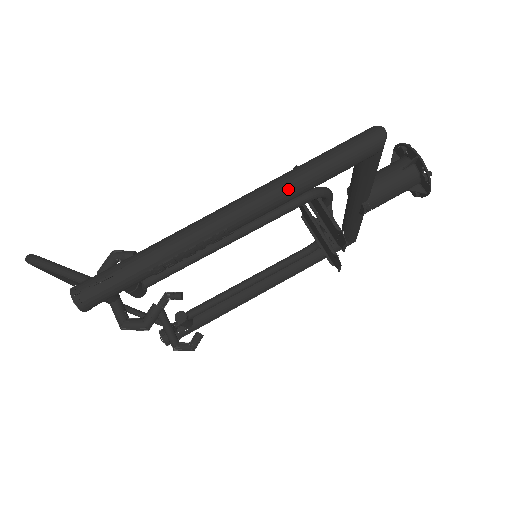
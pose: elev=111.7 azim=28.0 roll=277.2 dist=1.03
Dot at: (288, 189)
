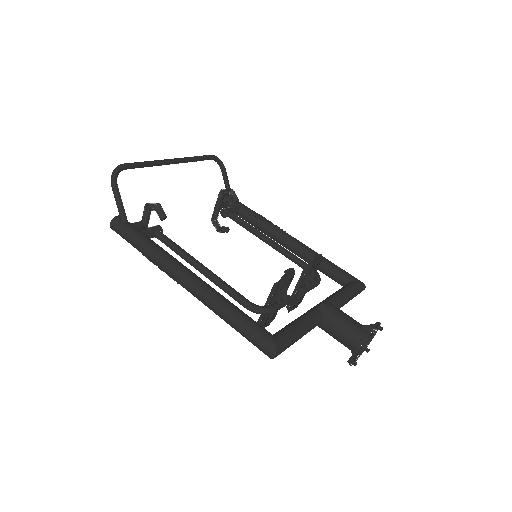
Dot at: (212, 310)
